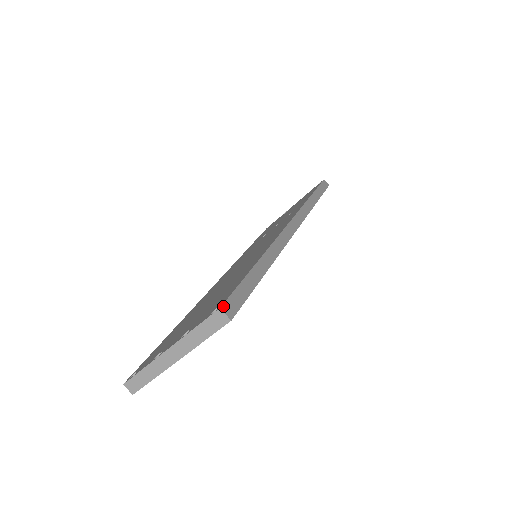
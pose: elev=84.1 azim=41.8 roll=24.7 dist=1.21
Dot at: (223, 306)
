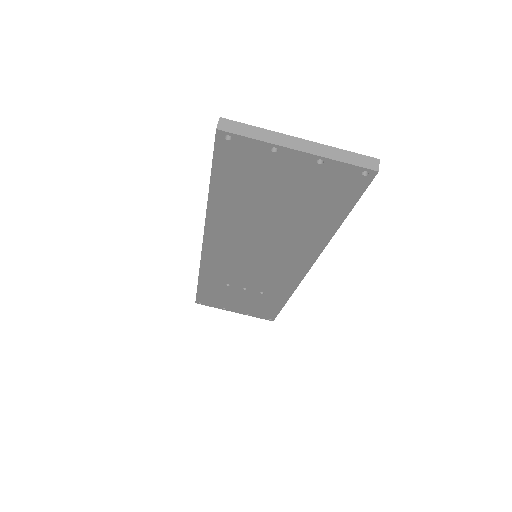
Dot at: (377, 163)
